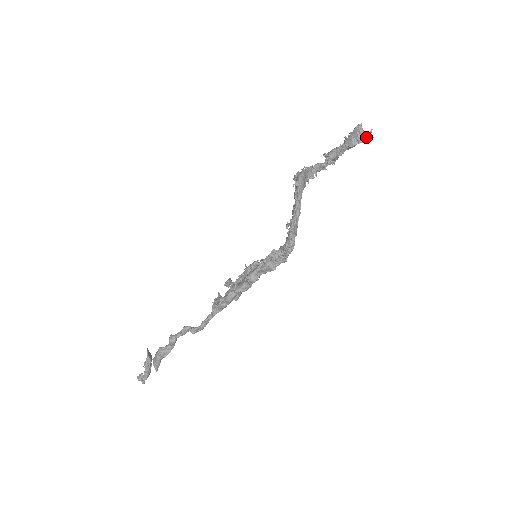
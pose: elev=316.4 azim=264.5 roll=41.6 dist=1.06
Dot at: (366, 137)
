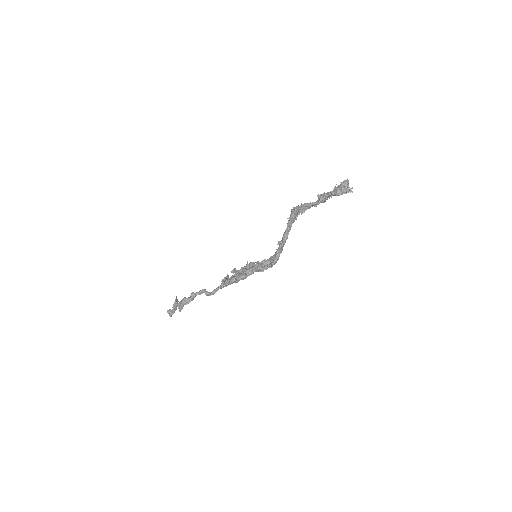
Dot at: (348, 191)
